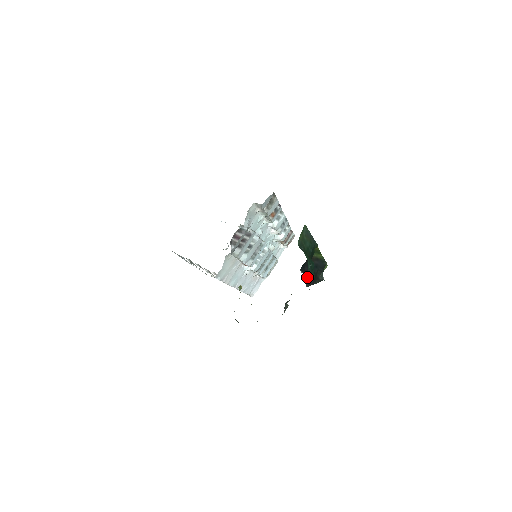
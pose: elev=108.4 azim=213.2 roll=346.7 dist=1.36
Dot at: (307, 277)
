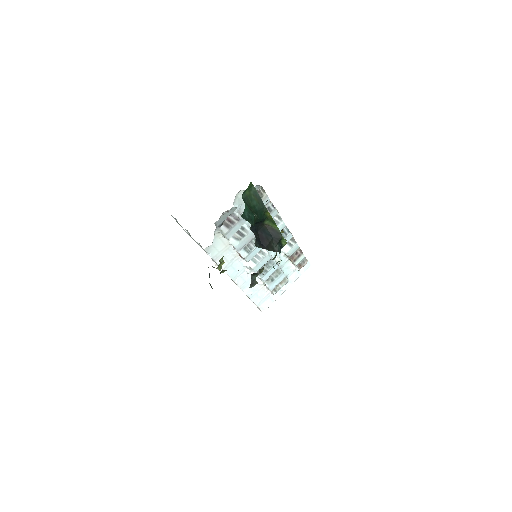
Dot at: (260, 240)
